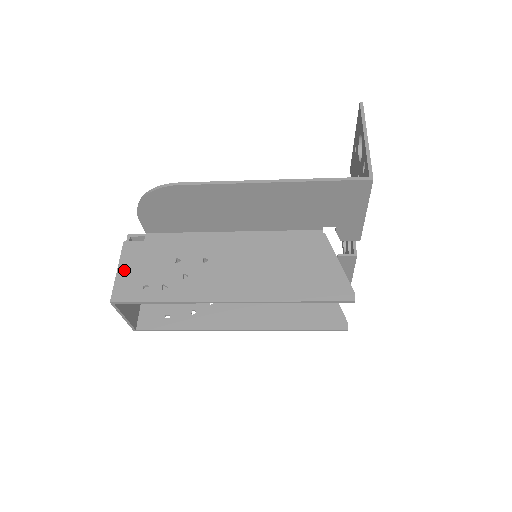
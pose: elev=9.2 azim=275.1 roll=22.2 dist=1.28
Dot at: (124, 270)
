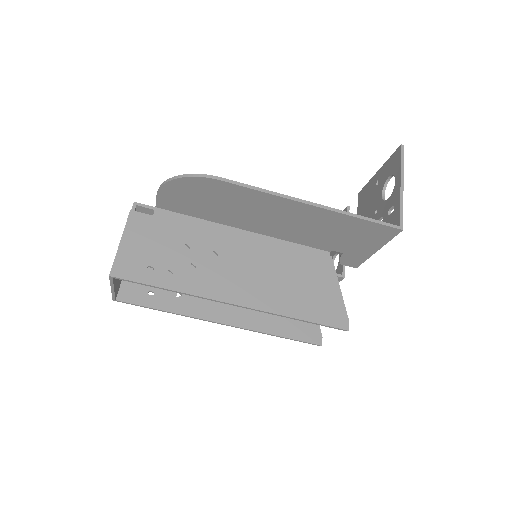
Dot at: (128, 243)
